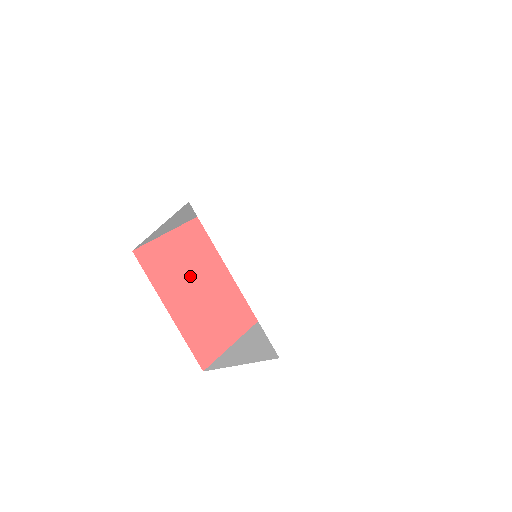
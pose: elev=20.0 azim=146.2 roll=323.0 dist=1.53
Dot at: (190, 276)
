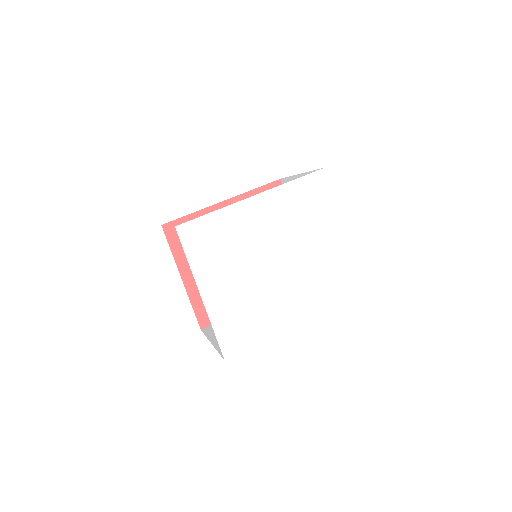
Dot at: occluded
